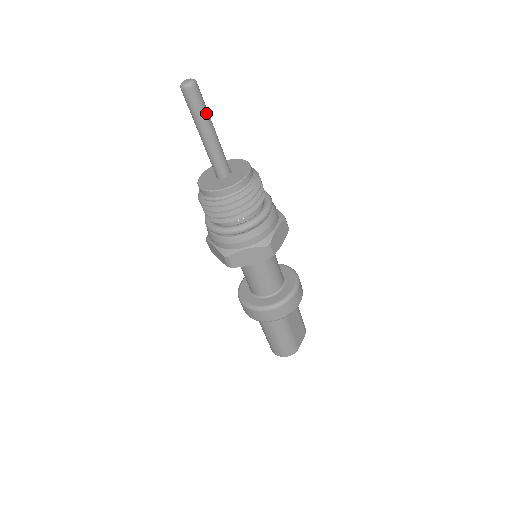
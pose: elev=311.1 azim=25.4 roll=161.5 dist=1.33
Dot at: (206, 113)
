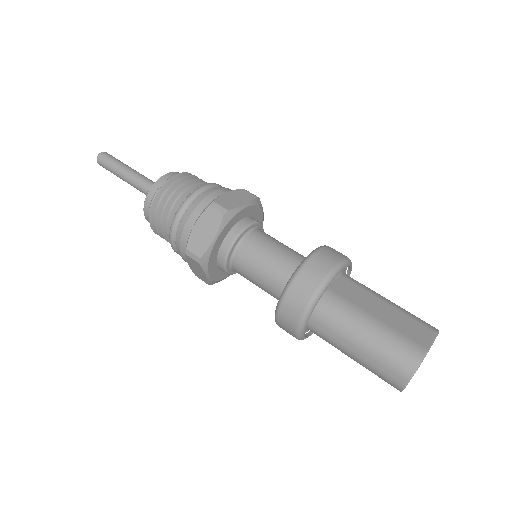
Dot at: (120, 163)
